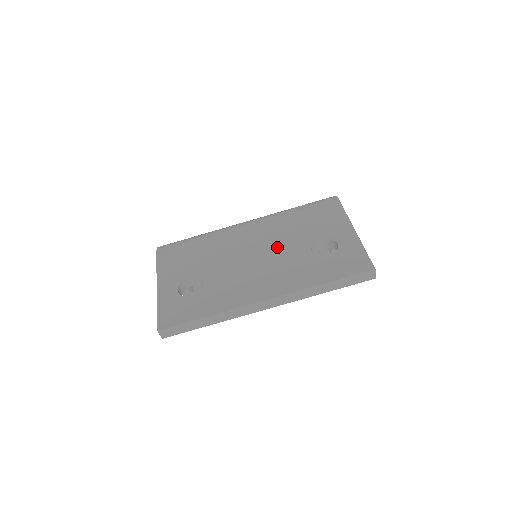
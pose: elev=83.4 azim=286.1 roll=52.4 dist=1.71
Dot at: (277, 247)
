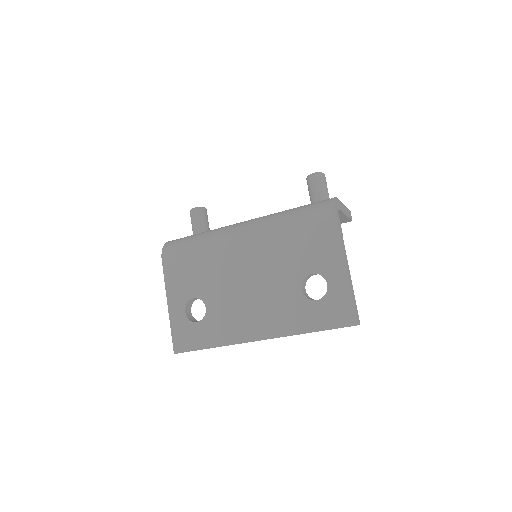
Dot at: (270, 276)
